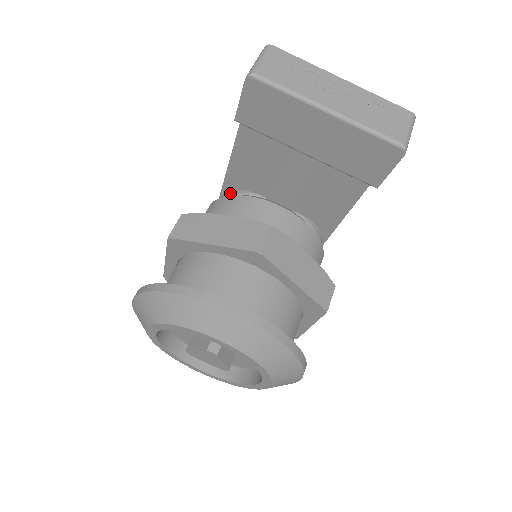
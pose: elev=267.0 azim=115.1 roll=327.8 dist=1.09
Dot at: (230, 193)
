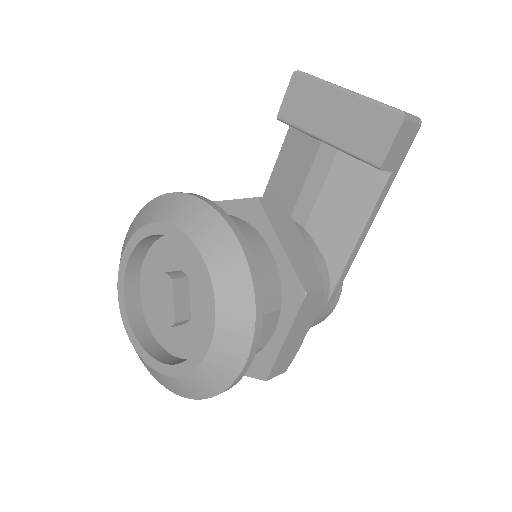
Dot at: occluded
